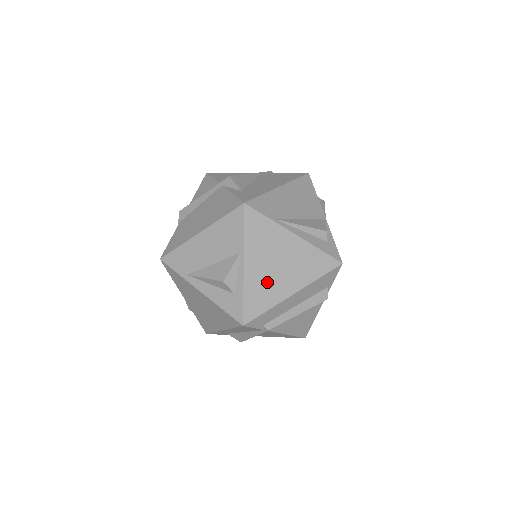
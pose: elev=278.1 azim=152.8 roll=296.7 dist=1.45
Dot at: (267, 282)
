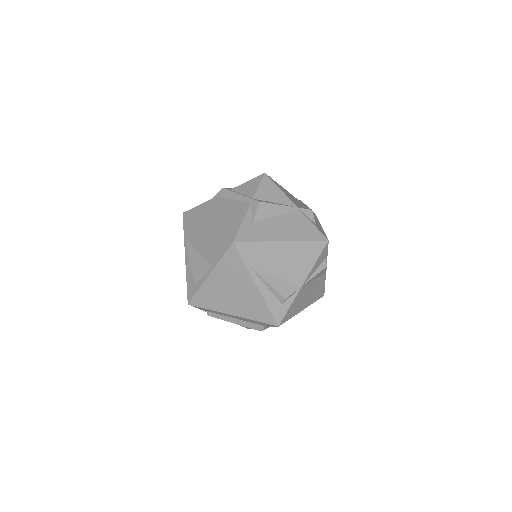
Dot at: (218, 295)
